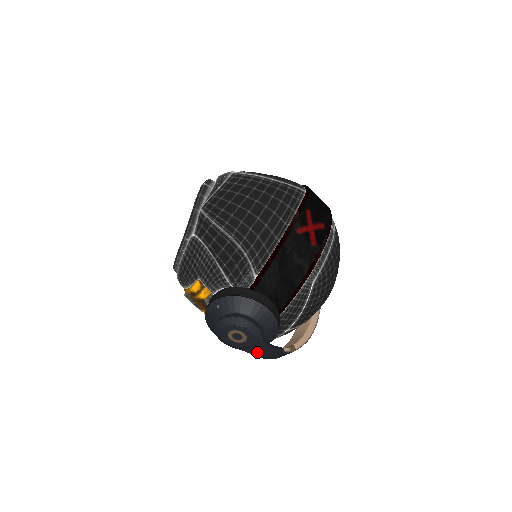
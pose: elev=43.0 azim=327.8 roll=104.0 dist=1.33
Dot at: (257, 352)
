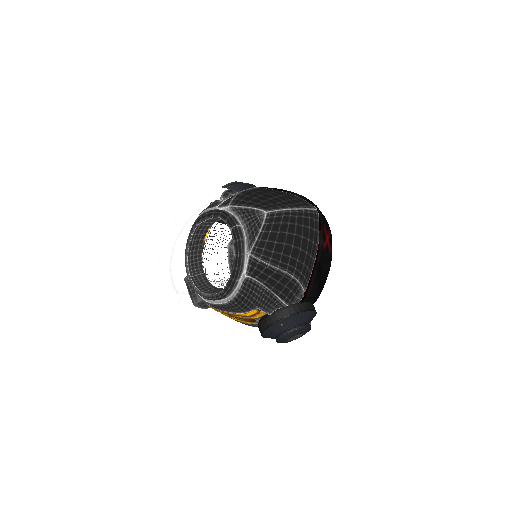
Dot at: occluded
